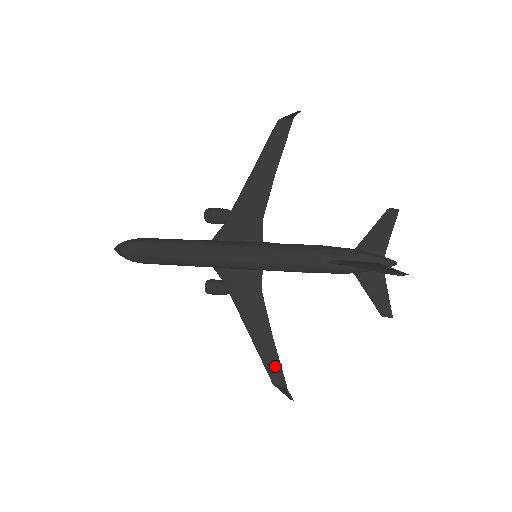
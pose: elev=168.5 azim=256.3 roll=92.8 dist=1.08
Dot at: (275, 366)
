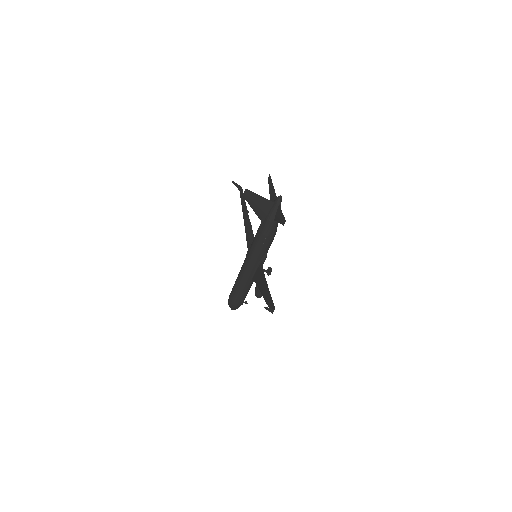
Dot at: (271, 303)
